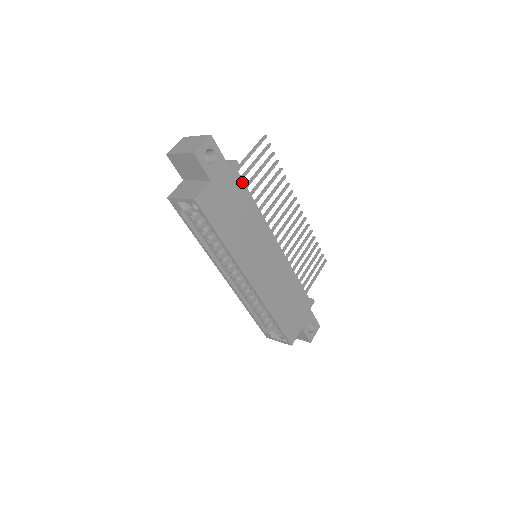
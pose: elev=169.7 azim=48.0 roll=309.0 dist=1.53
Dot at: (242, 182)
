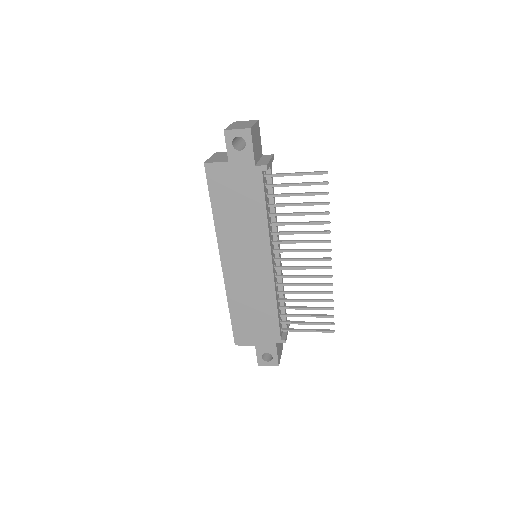
Dot at: (262, 186)
